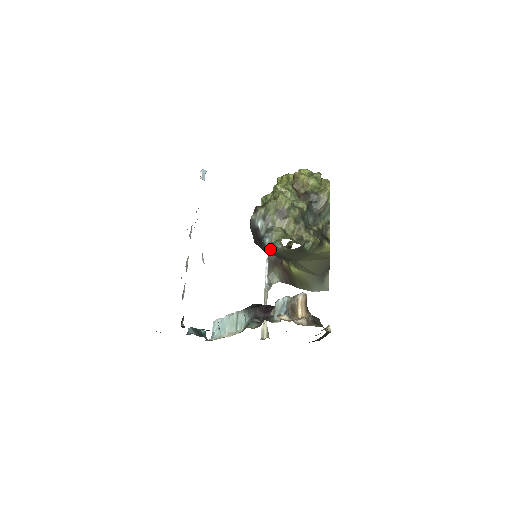
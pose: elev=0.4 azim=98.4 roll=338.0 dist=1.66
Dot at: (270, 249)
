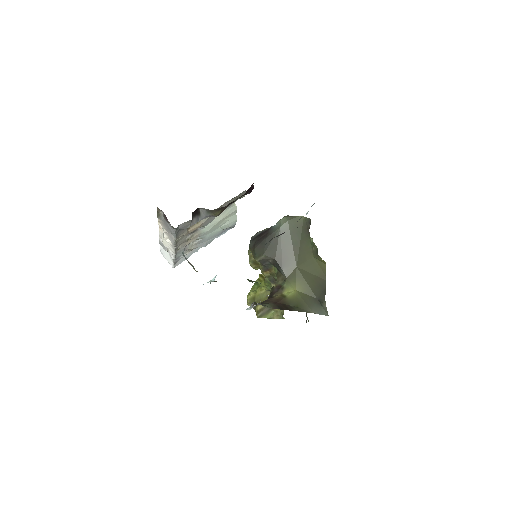
Dot at: (281, 221)
